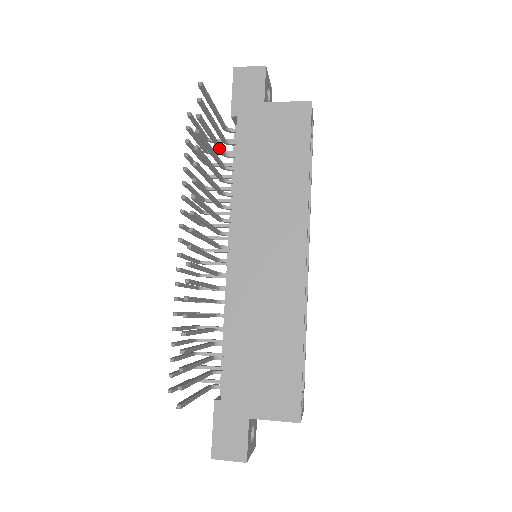
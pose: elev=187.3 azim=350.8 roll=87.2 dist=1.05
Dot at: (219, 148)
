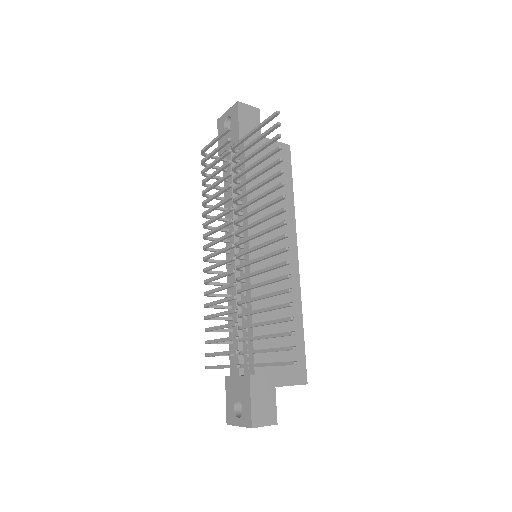
Dot at: (243, 163)
